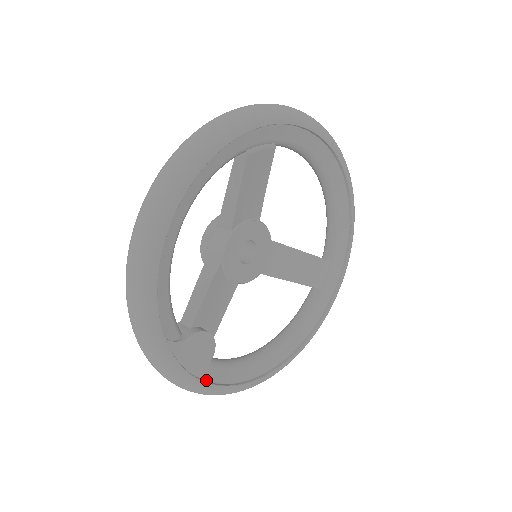
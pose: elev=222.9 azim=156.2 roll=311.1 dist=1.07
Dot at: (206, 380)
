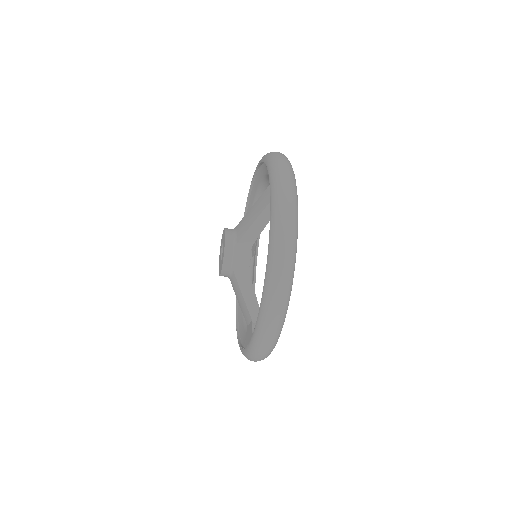
Dot at: occluded
